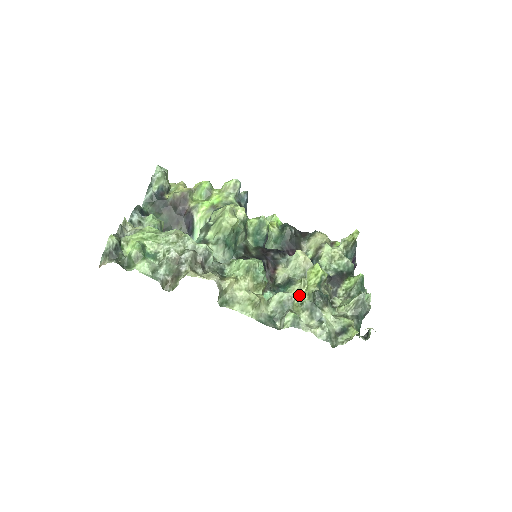
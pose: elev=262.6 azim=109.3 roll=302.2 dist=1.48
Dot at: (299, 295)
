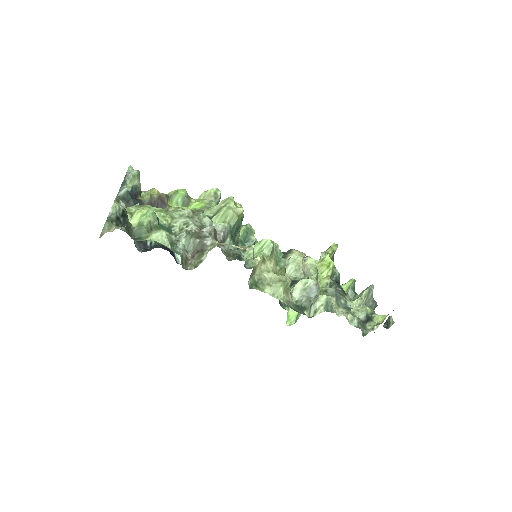
Dot at: occluded
